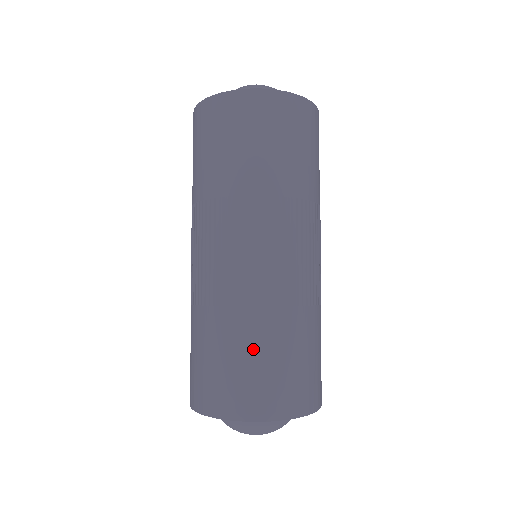
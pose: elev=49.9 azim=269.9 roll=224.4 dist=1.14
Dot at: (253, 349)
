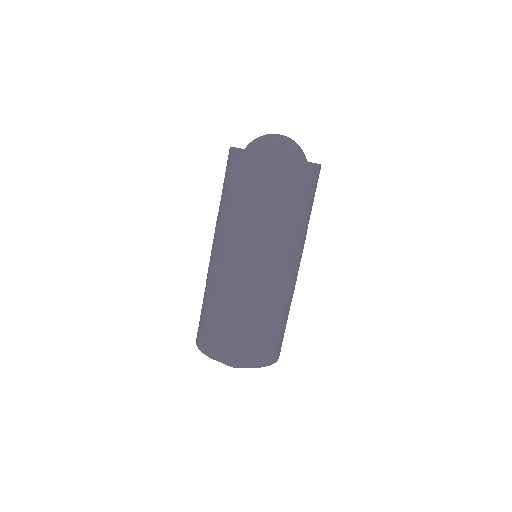
Dot at: (272, 328)
